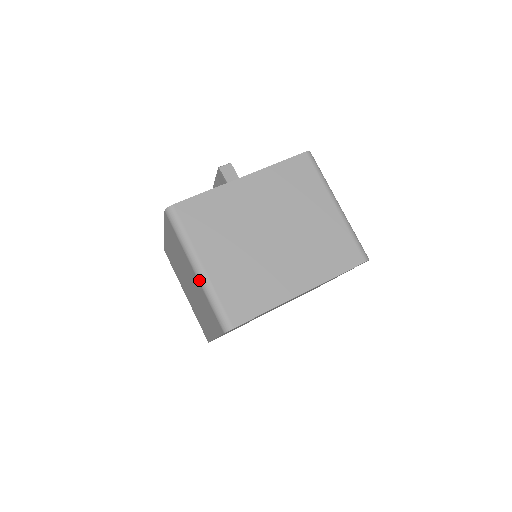
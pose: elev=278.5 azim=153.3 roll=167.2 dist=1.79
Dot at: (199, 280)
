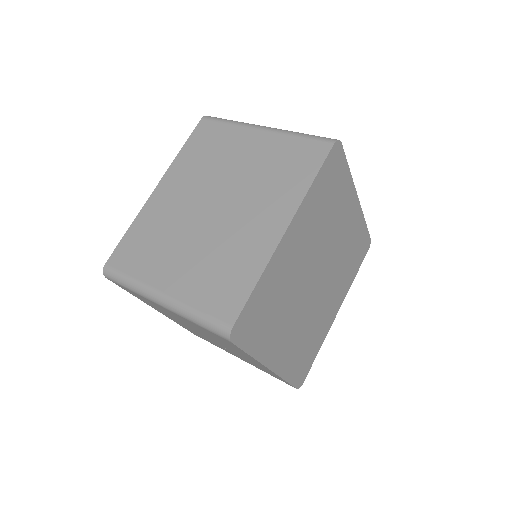
Dot at: (274, 130)
